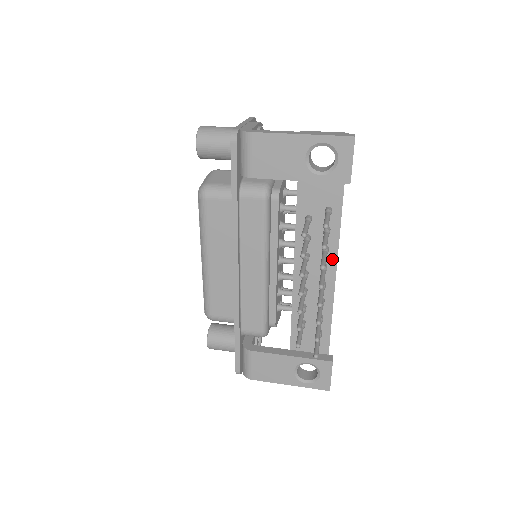
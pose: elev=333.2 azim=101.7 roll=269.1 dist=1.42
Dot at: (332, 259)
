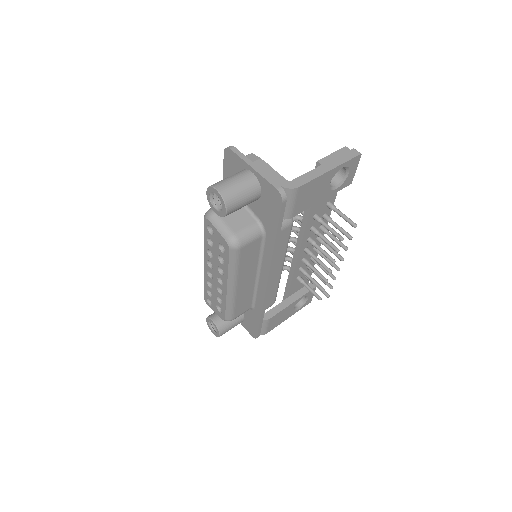
Dot at: occluded
